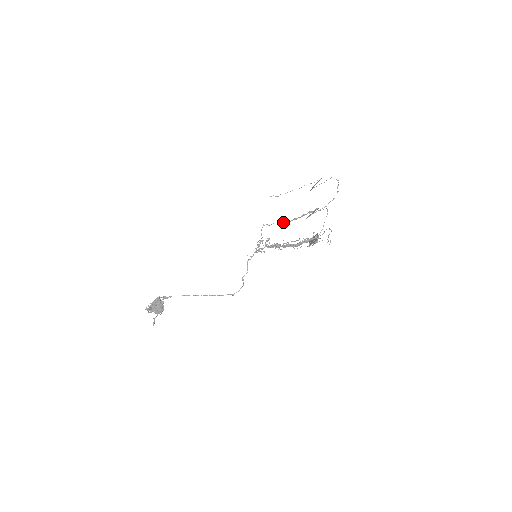
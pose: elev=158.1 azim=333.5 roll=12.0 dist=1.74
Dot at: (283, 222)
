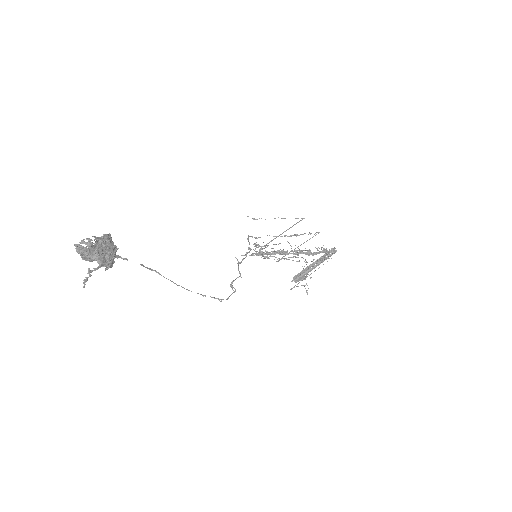
Dot at: occluded
